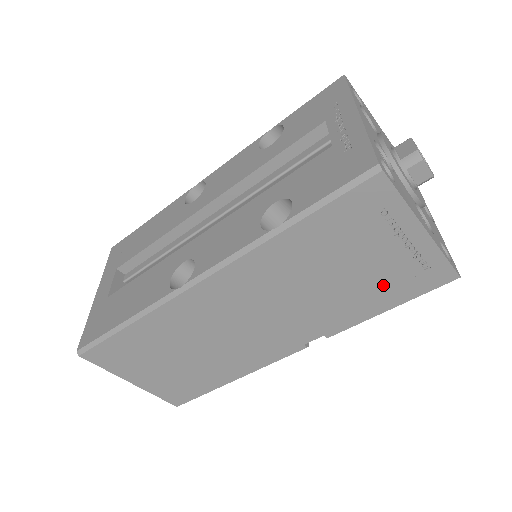
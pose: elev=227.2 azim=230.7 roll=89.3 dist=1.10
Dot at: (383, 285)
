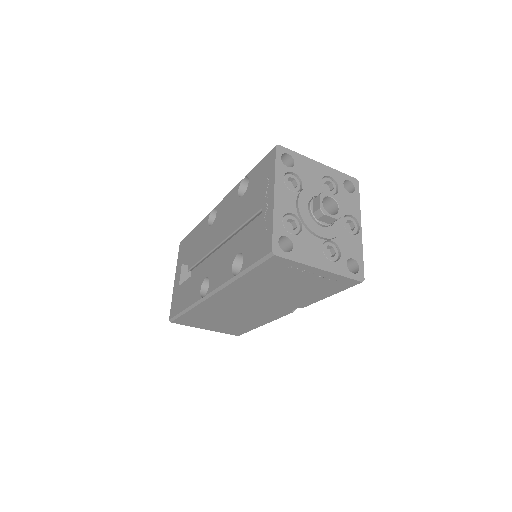
Dot at: (316, 288)
